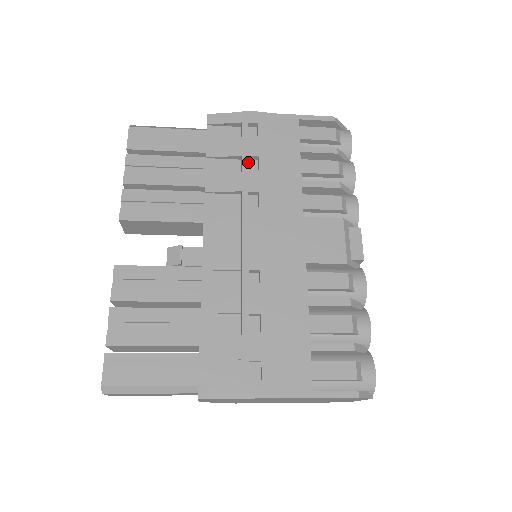
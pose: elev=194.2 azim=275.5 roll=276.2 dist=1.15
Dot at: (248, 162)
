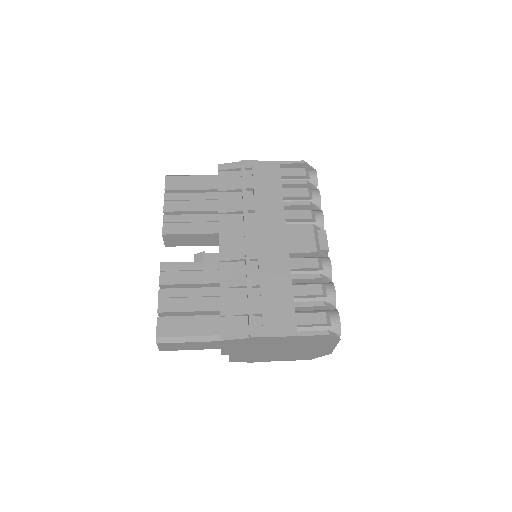
Dot at: (247, 193)
